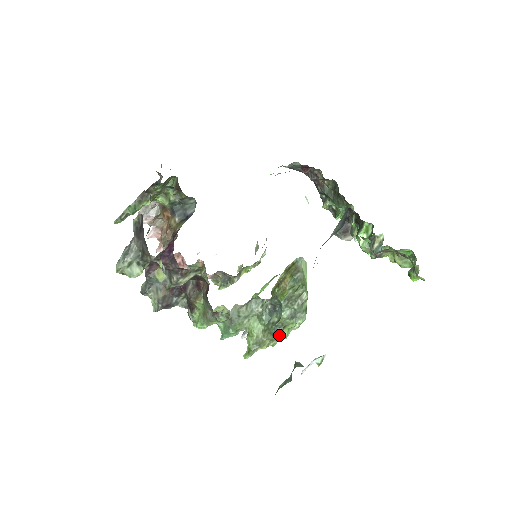
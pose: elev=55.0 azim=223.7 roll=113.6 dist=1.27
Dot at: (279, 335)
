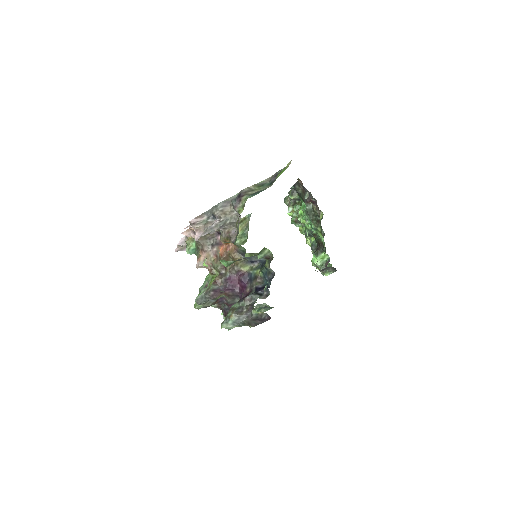
Dot at: occluded
